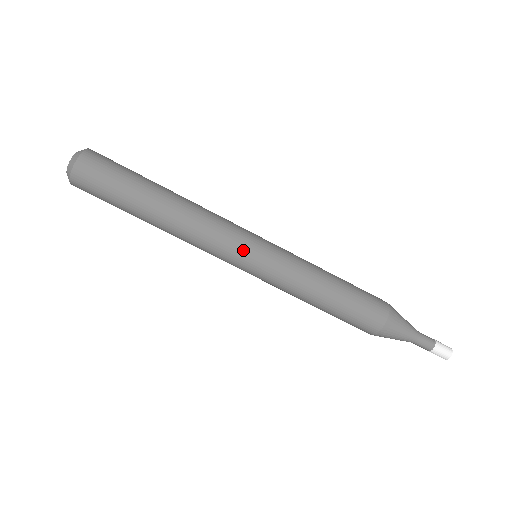
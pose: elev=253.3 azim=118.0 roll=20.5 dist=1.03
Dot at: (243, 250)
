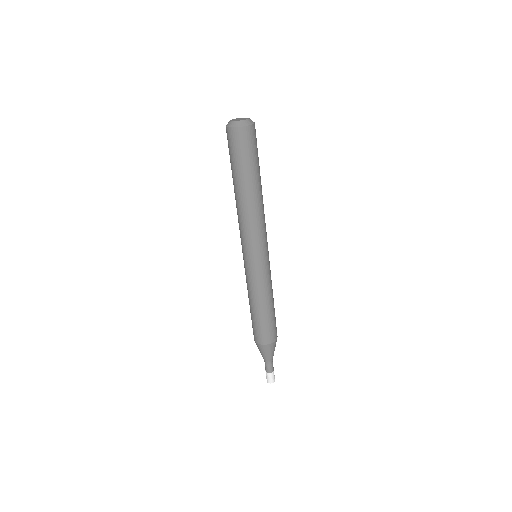
Dot at: (248, 251)
